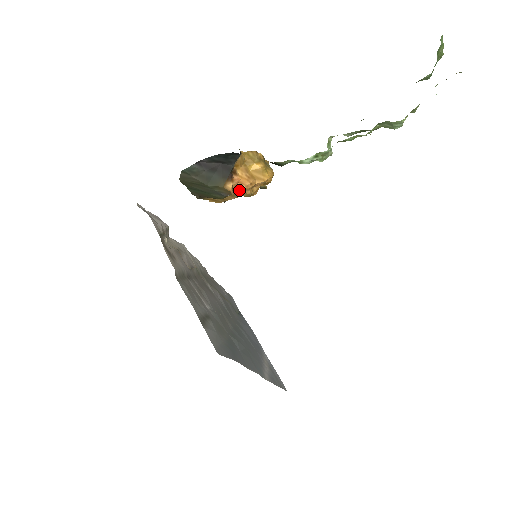
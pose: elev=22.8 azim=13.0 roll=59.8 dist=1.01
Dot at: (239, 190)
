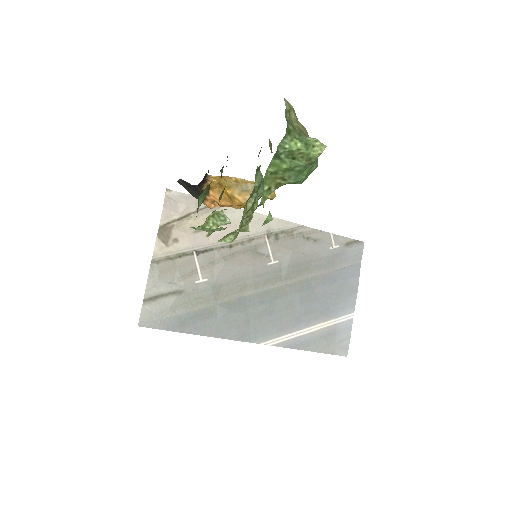
Dot at: (220, 206)
